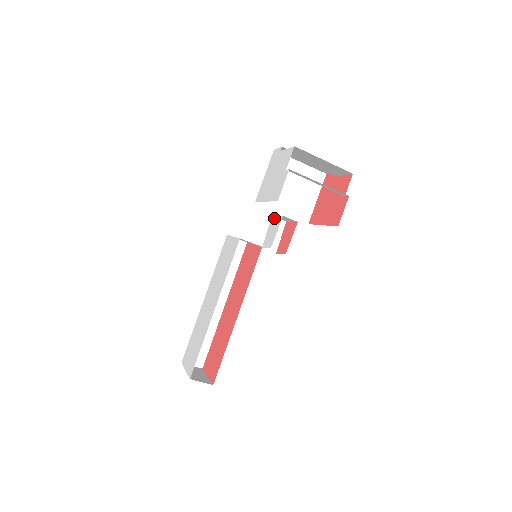
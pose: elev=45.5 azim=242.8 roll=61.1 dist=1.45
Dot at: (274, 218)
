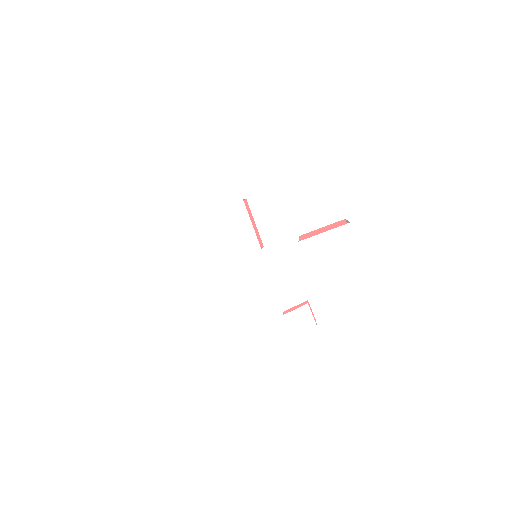
Dot at: (309, 311)
